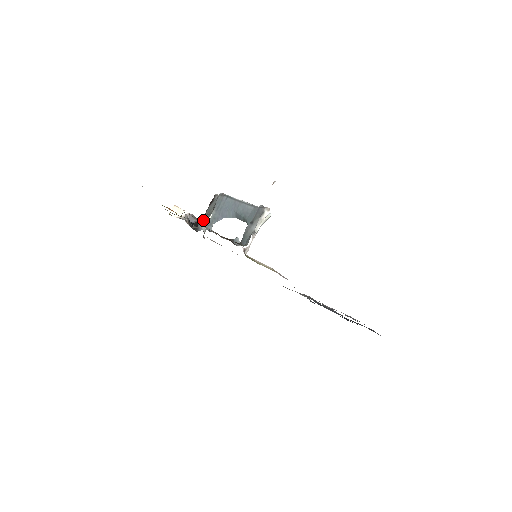
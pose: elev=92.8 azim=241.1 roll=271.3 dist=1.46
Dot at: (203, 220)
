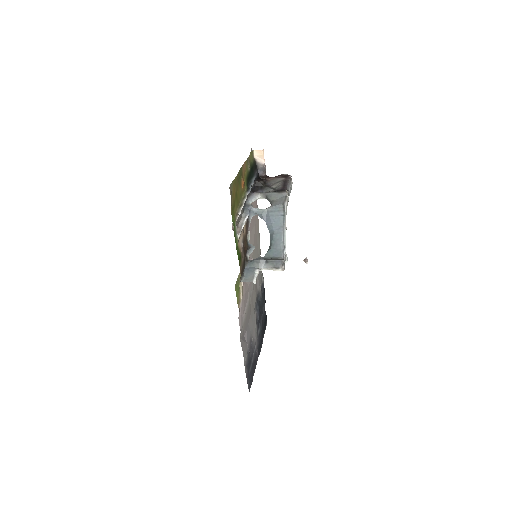
Dot at: (260, 195)
